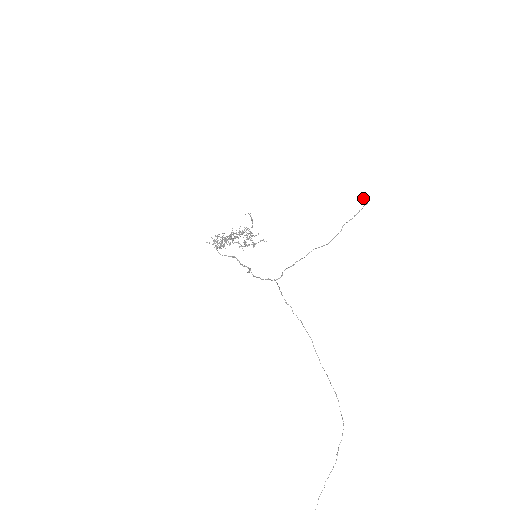
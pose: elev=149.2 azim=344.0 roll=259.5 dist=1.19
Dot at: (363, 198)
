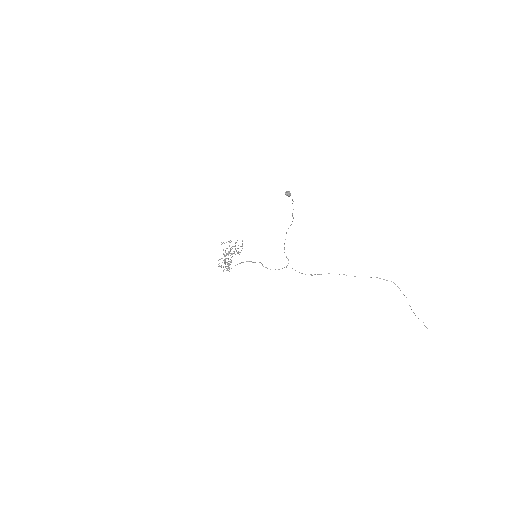
Dot at: occluded
